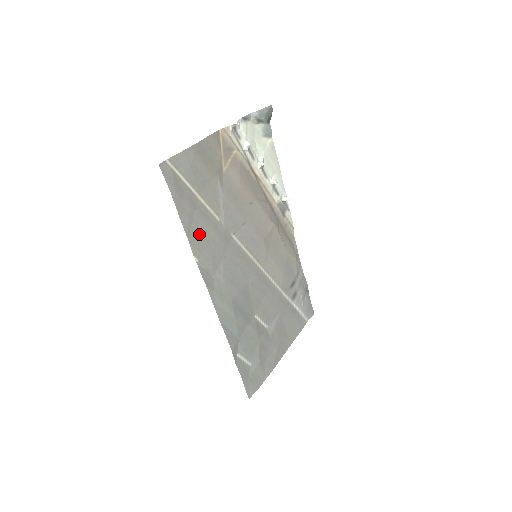
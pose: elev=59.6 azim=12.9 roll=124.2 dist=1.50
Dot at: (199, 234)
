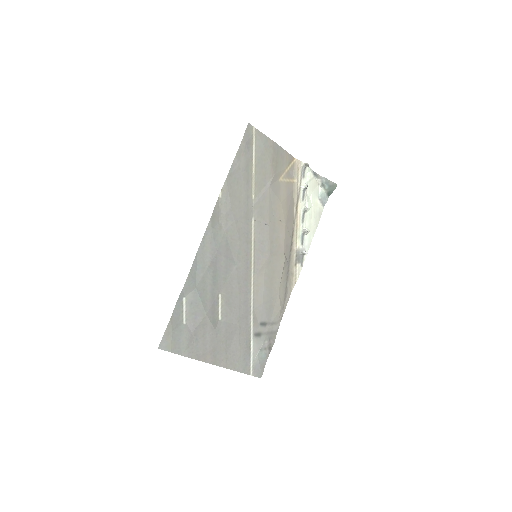
Dot at: (235, 185)
